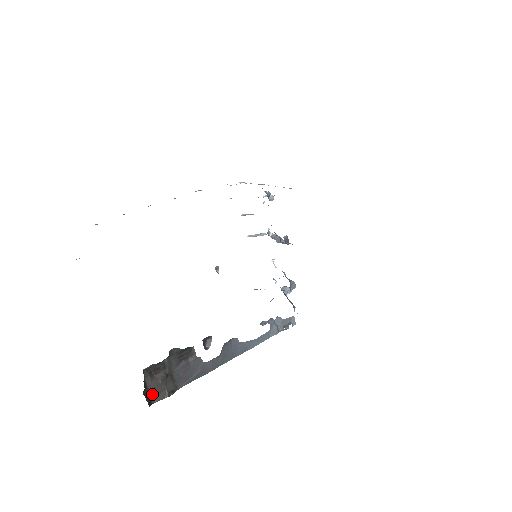
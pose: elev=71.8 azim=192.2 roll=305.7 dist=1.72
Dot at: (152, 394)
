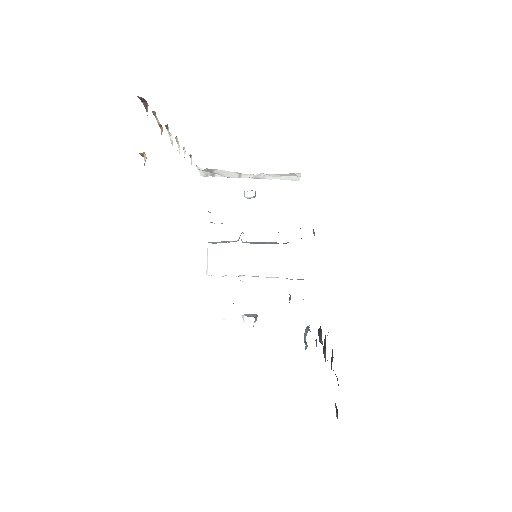
Dot at: occluded
